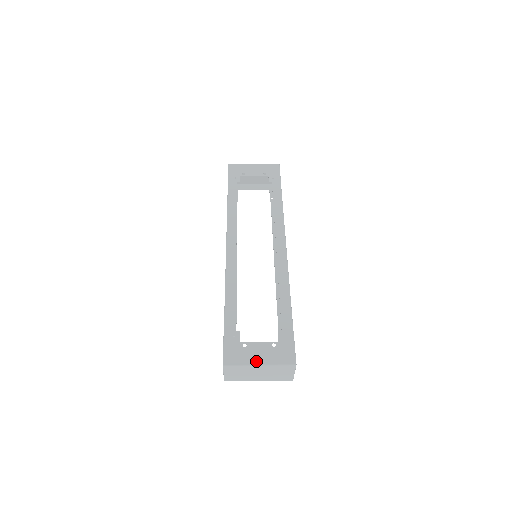
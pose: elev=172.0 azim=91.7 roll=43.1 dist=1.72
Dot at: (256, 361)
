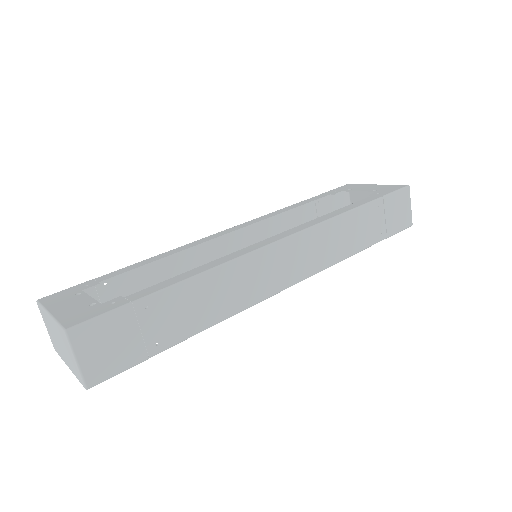
Dot at: (55, 309)
